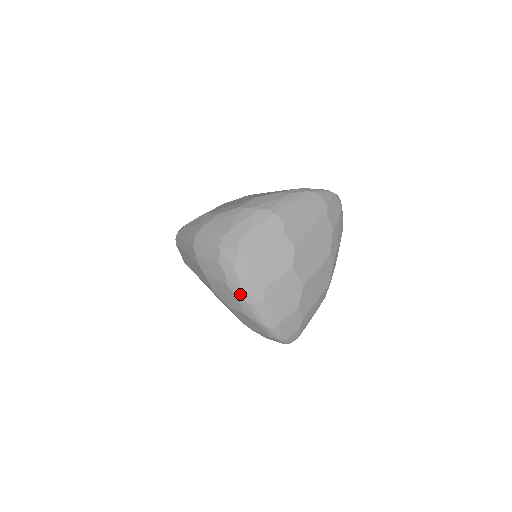
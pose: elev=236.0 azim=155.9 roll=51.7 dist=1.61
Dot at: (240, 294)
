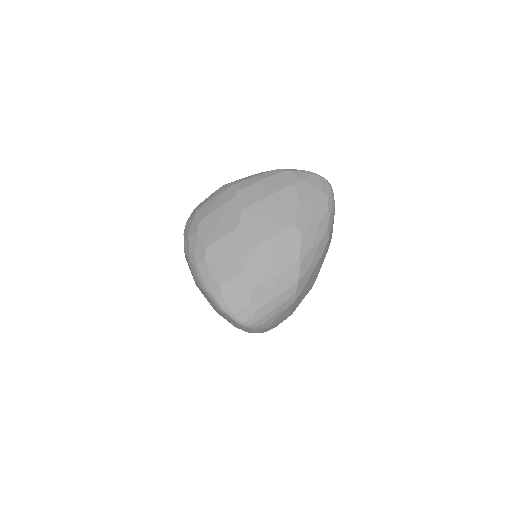
Dot at: (189, 258)
